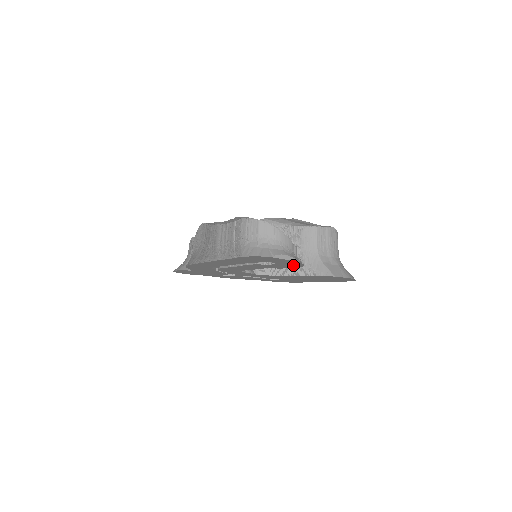
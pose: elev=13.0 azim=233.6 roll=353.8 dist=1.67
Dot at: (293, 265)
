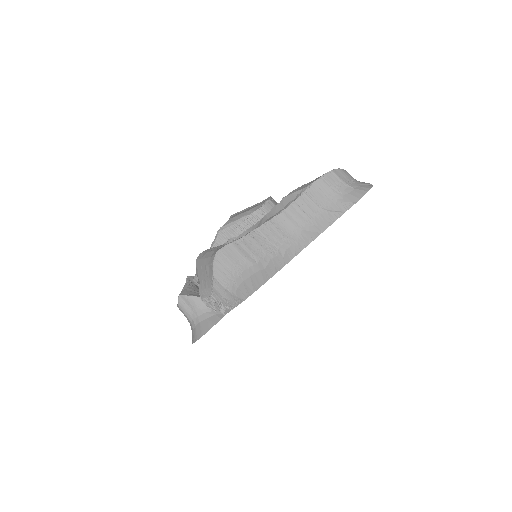
Dot at: occluded
